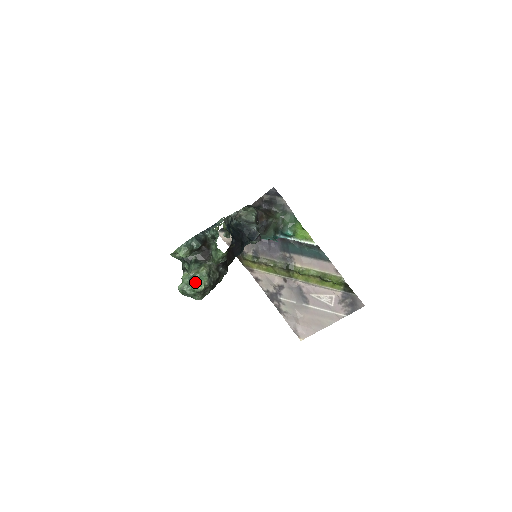
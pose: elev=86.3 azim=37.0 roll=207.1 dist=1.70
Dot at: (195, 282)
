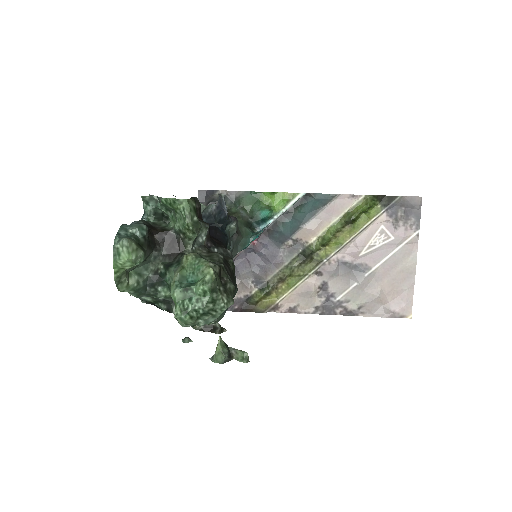
Dot at: (194, 284)
